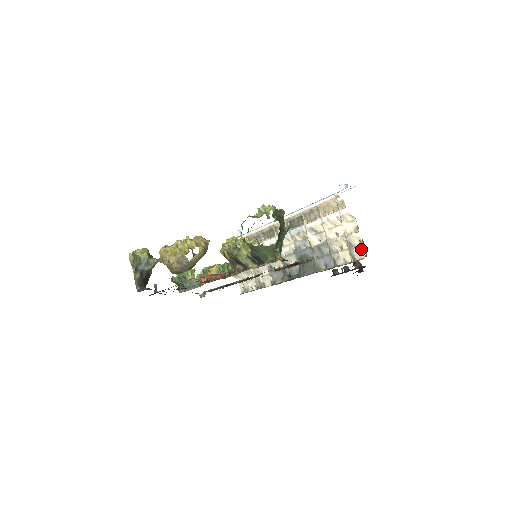
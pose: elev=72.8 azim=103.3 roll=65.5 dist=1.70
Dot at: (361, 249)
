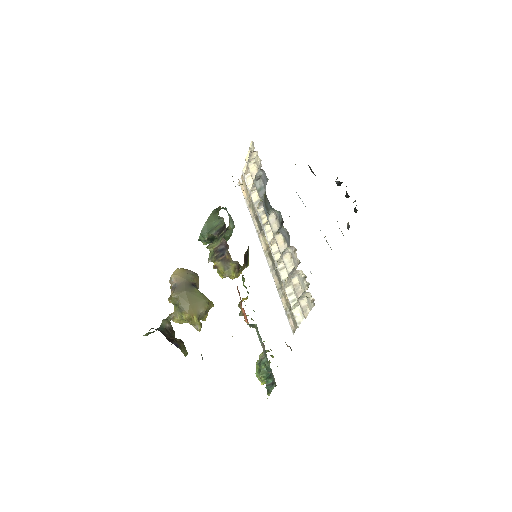
Dot at: (251, 148)
